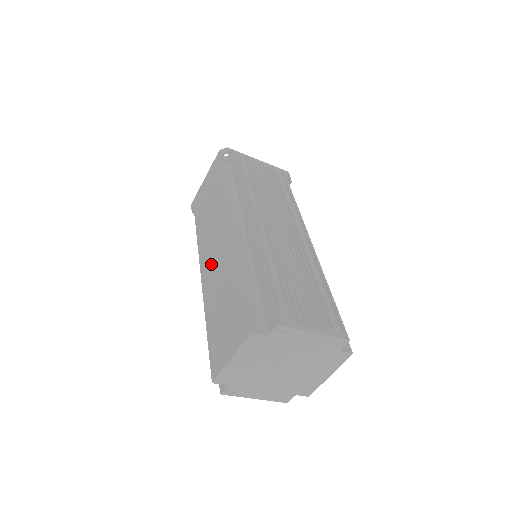
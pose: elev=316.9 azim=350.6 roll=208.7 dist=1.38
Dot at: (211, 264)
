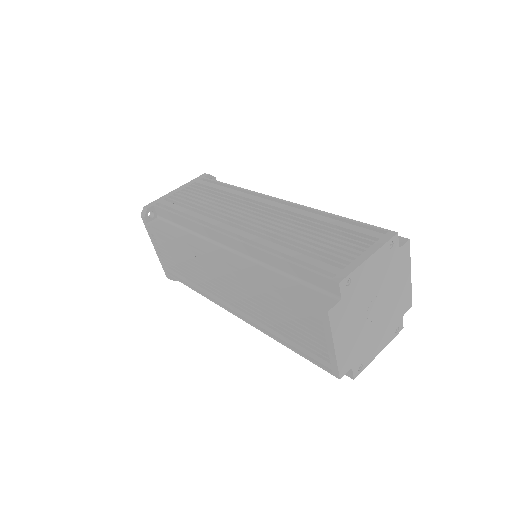
Dot at: (234, 299)
